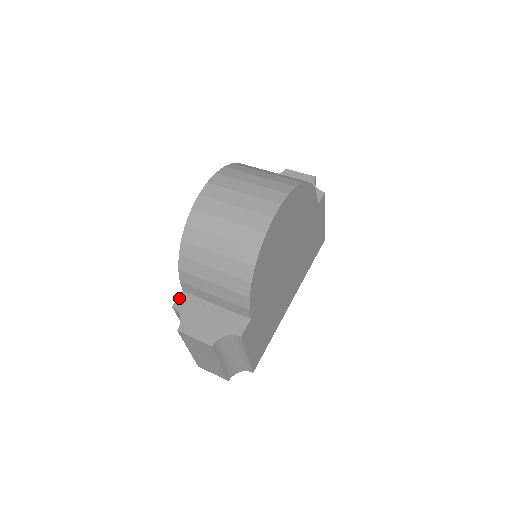
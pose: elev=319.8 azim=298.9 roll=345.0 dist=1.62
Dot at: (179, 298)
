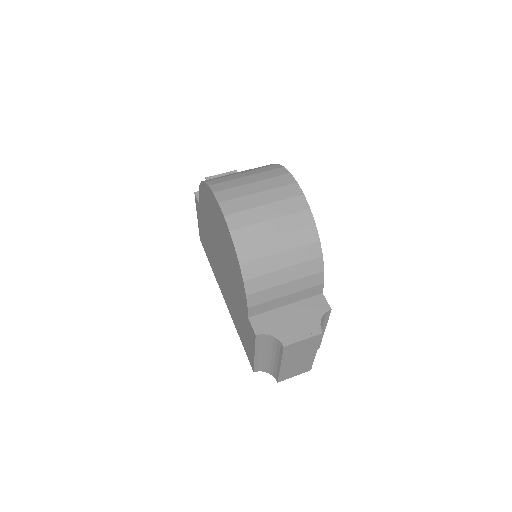
Dot at: (253, 325)
